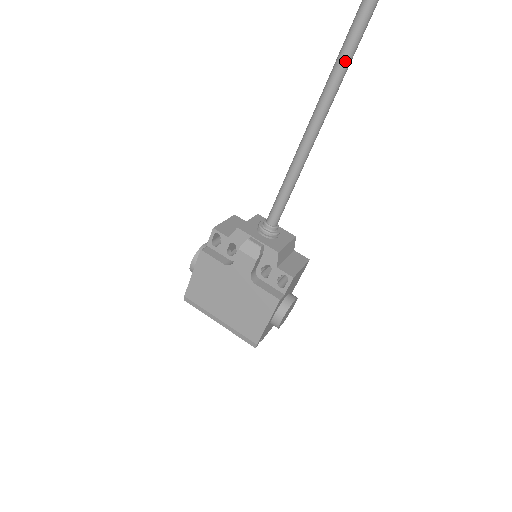
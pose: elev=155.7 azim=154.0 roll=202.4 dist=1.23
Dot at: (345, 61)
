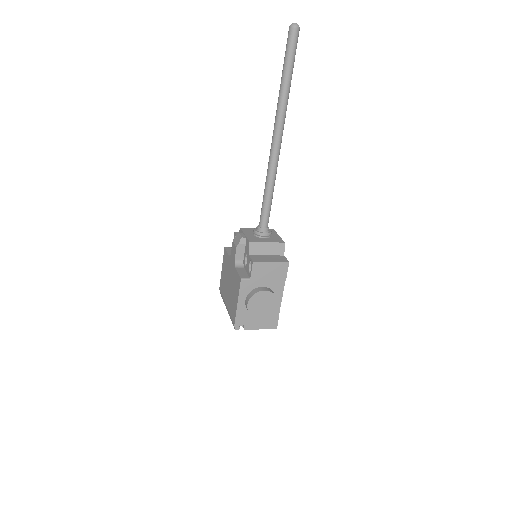
Dot at: (281, 91)
